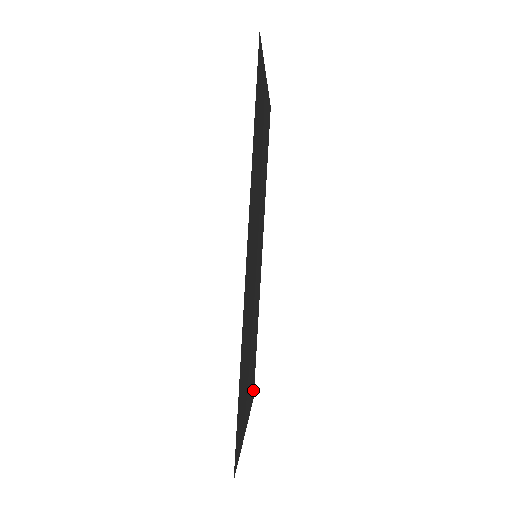
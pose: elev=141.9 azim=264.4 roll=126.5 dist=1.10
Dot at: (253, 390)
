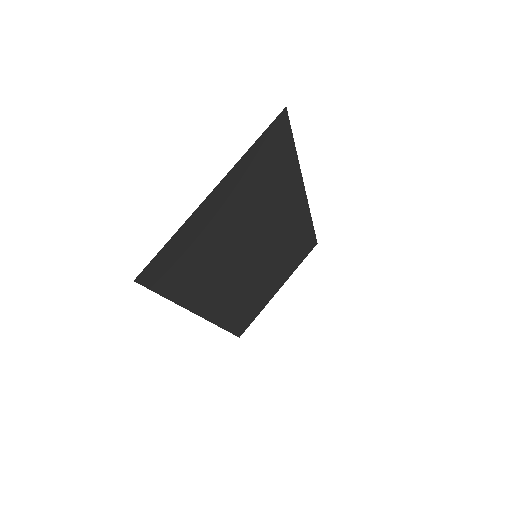
Dot at: (311, 247)
